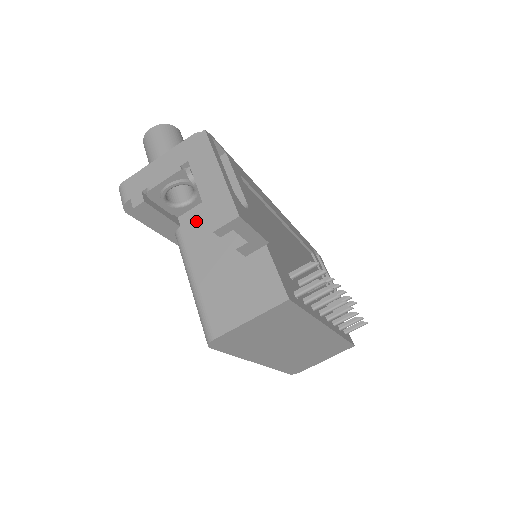
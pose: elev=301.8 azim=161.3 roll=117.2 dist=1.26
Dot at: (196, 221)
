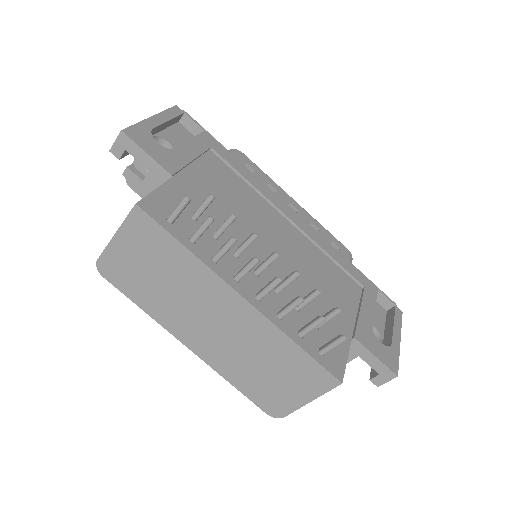
Dot at: occluded
